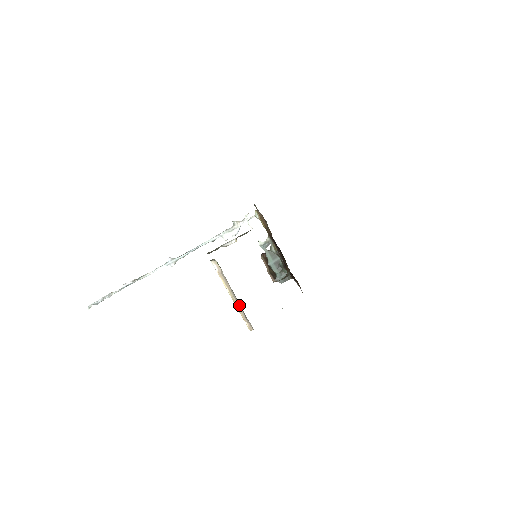
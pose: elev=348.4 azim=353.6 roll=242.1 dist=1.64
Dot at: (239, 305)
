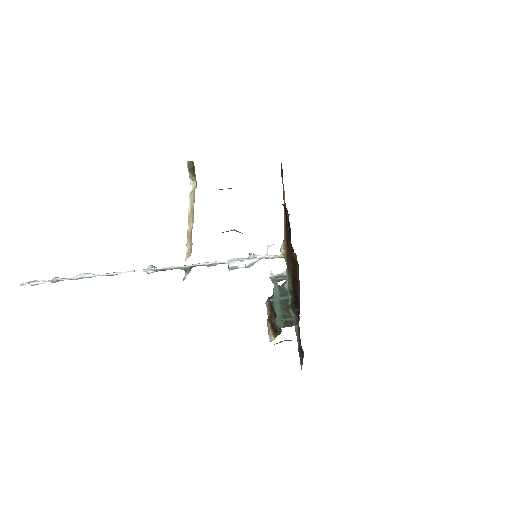
Dot at: (192, 226)
